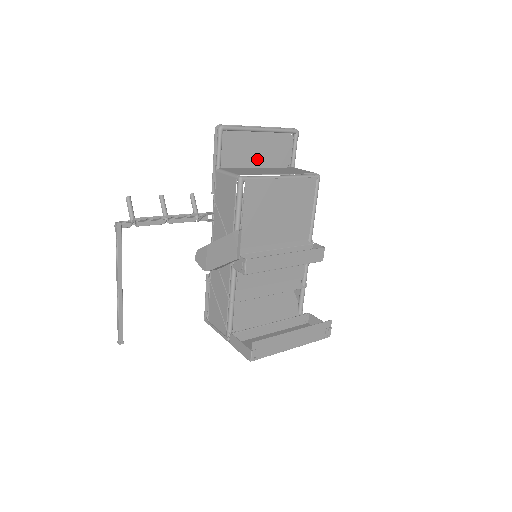
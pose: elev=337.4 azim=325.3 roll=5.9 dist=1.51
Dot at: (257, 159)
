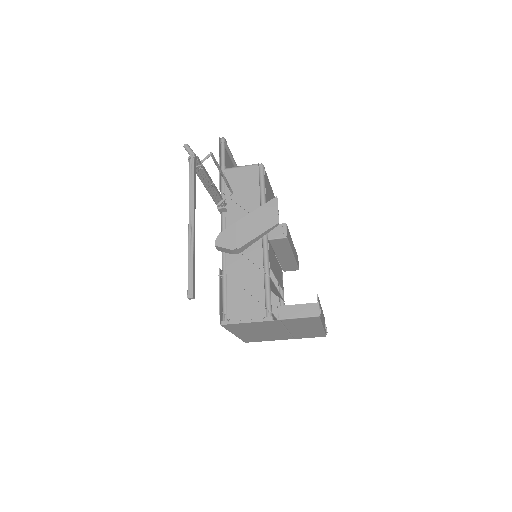
Dot at: occluded
